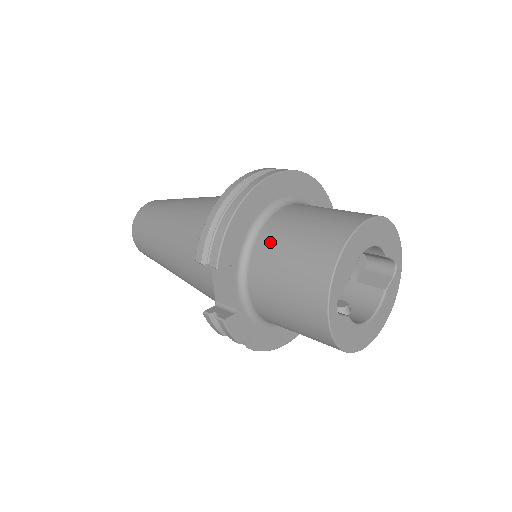
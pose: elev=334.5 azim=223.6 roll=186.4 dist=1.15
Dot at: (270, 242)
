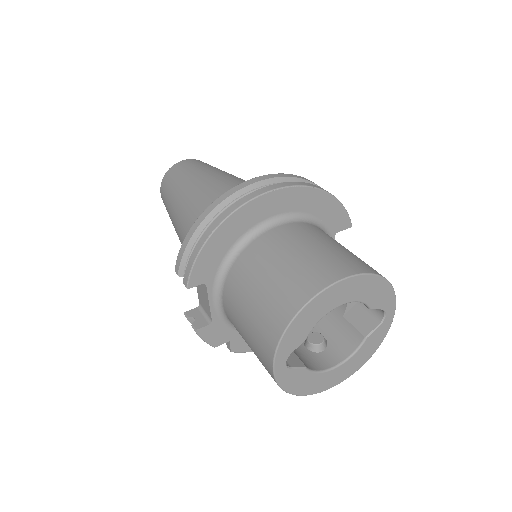
Dot at: (243, 271)
